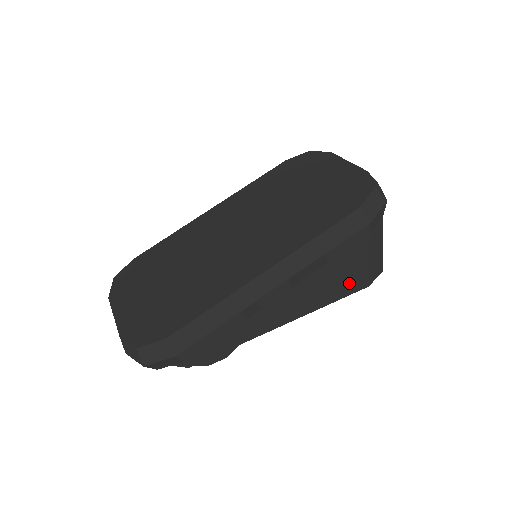
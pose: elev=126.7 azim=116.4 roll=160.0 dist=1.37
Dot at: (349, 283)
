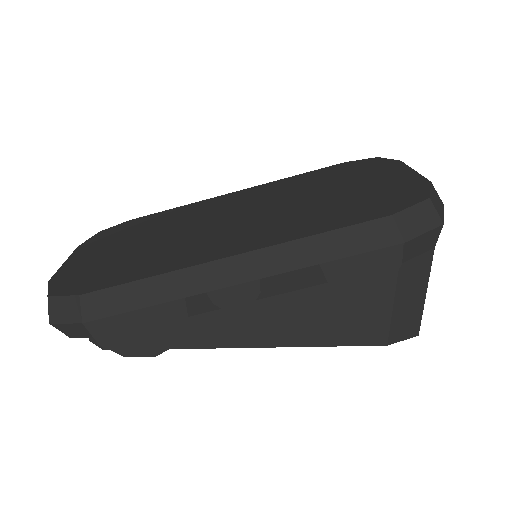
Dot at: (356, 327)
